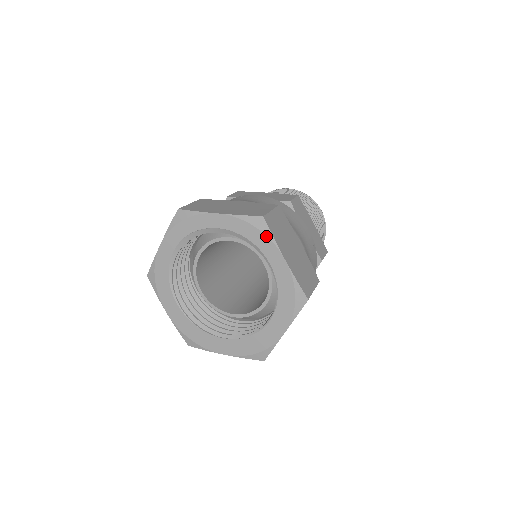
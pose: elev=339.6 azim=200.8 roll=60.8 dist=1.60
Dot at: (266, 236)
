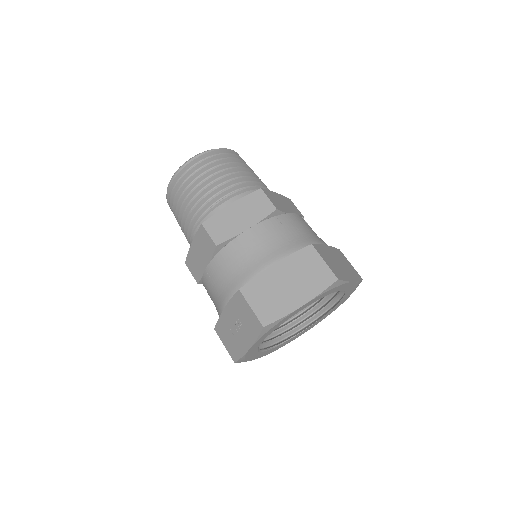
Dot at: (341, 285)
